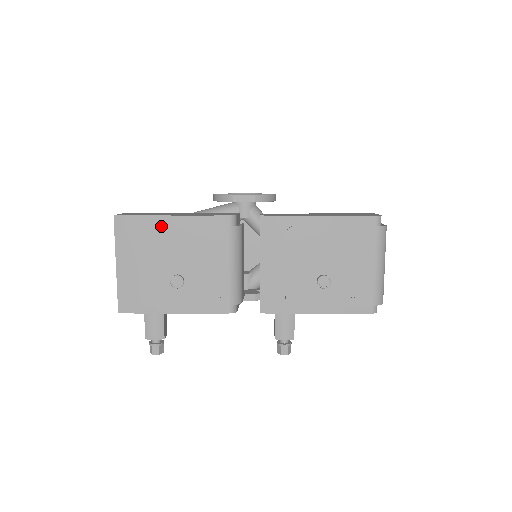
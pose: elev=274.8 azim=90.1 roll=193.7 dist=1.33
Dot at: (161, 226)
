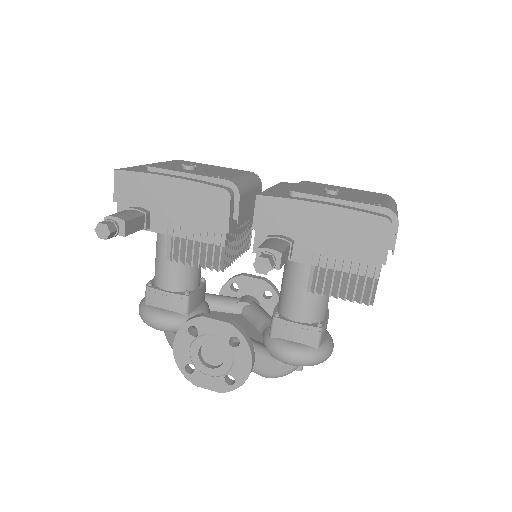
Dot at: (197, 163)
